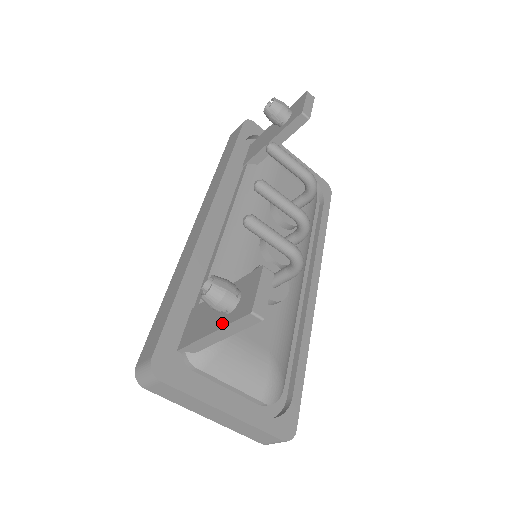
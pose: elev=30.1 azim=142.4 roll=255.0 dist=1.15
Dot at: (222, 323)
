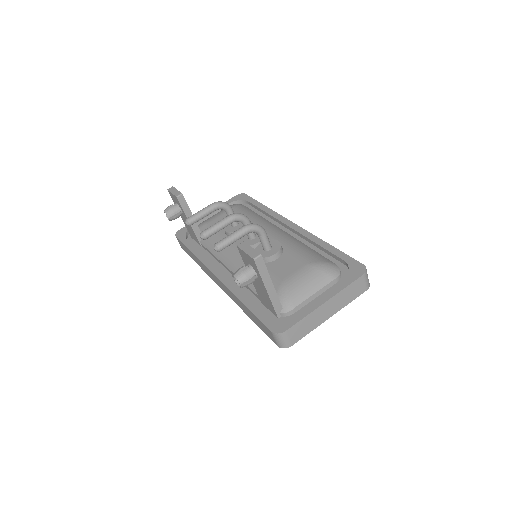
Dot at: (261, 281)
